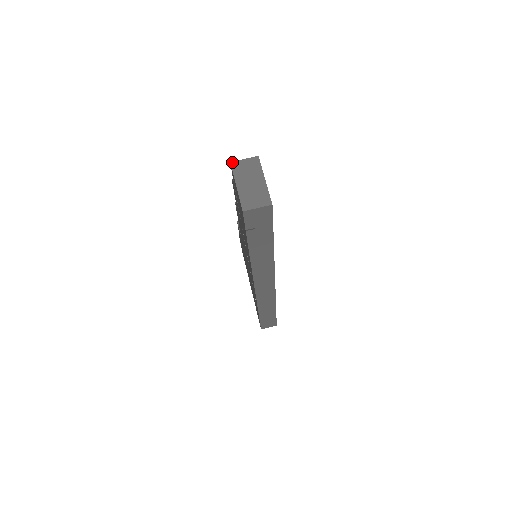
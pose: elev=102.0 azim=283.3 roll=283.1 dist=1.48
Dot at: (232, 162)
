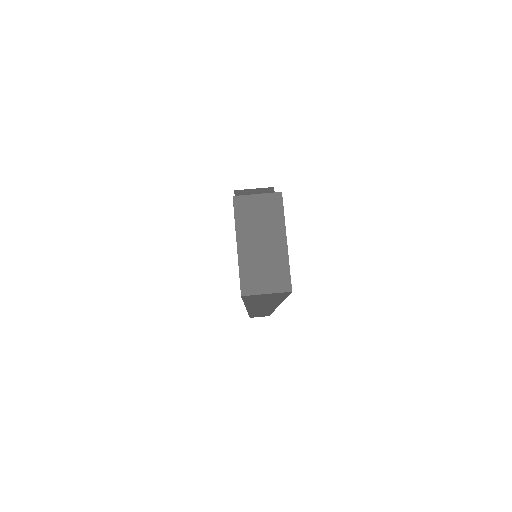
Dot at: (236, 197)
